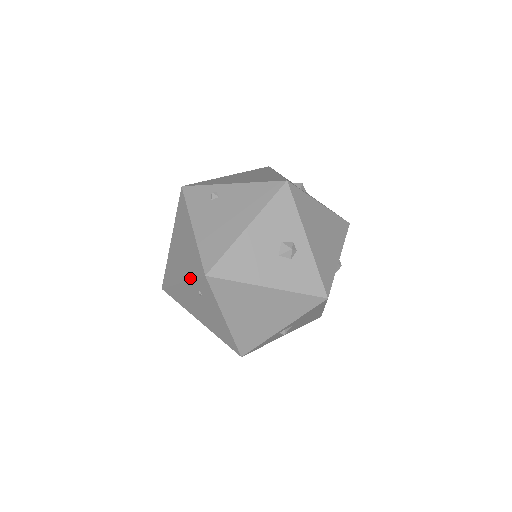
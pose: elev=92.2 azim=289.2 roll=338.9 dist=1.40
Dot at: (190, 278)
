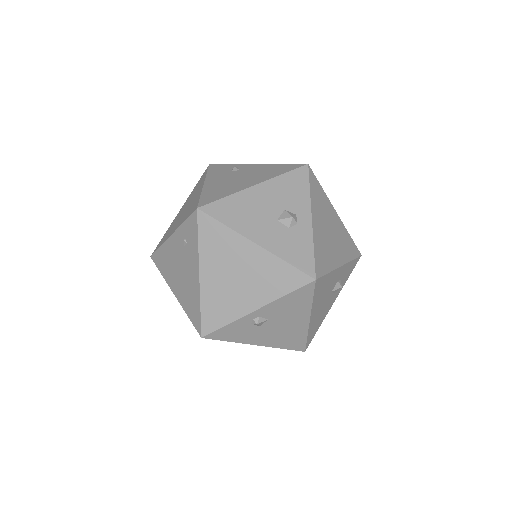
Dot at: (182, 223)
